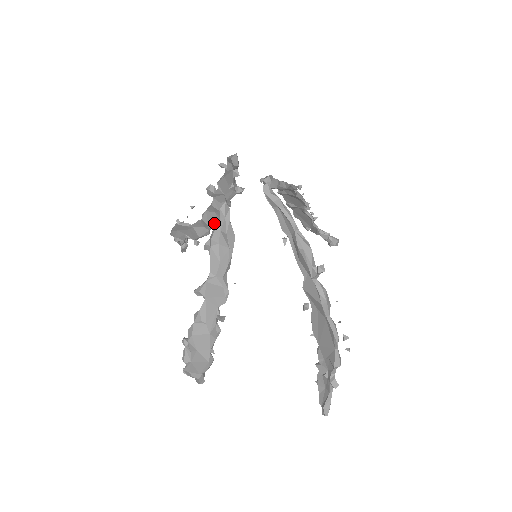
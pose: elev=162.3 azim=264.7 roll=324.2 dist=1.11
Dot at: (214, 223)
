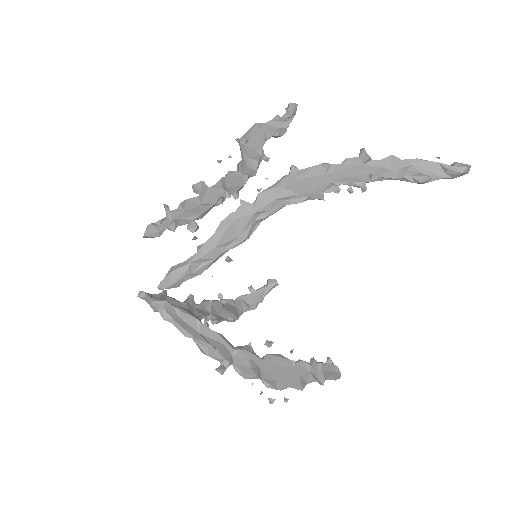
Dot at: (239, 185)
